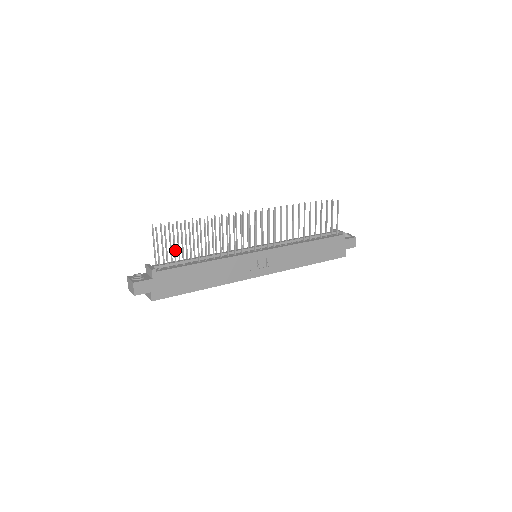
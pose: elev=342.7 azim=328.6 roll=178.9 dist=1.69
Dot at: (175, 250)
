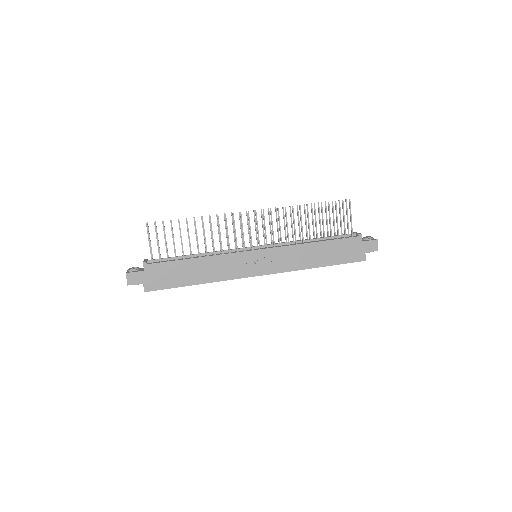
Dot at: (166, 245)
